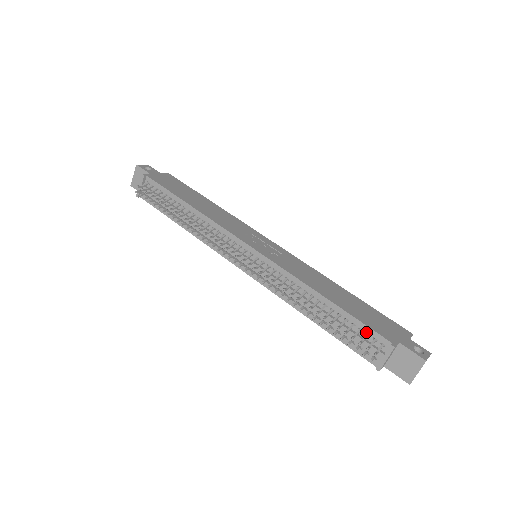
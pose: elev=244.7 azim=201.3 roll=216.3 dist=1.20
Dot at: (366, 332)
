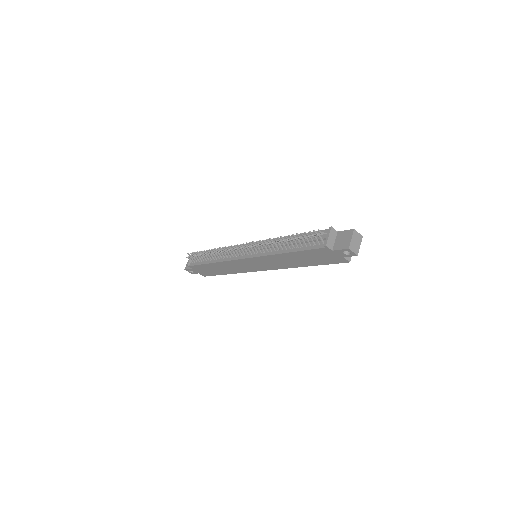
Dot at: occluded
